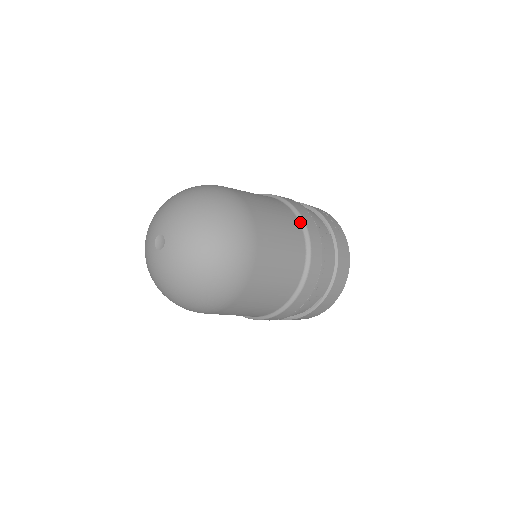
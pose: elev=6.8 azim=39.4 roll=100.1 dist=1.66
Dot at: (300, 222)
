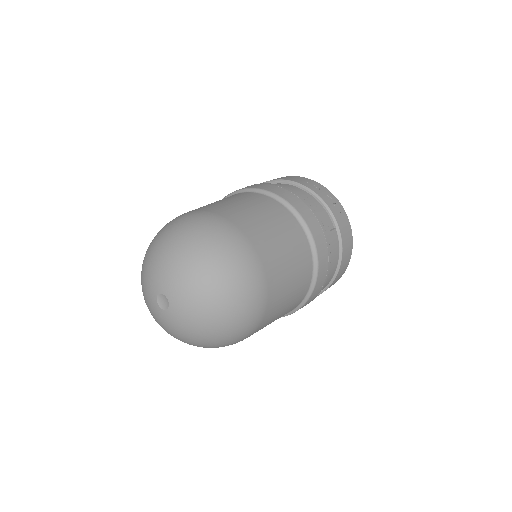
Dot at: (307, 235)
